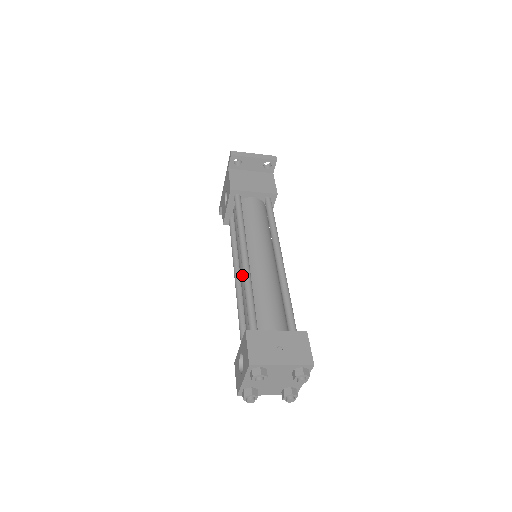
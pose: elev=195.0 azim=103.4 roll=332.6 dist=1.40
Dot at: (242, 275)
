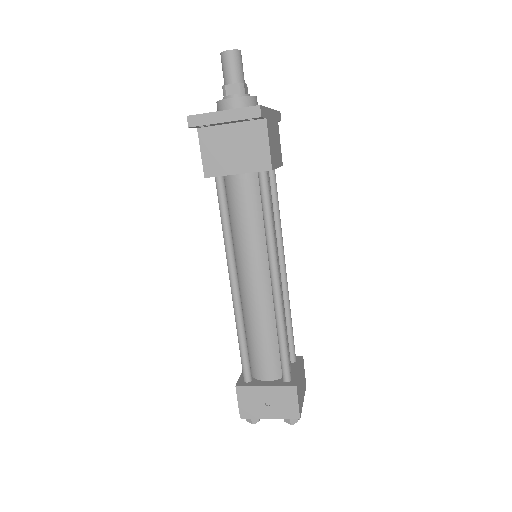
Dot at: occluded
